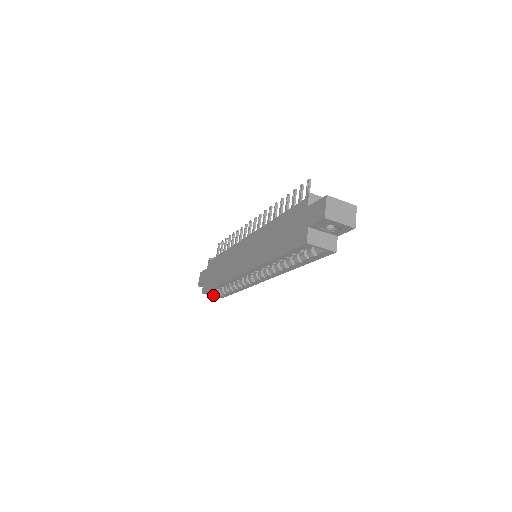
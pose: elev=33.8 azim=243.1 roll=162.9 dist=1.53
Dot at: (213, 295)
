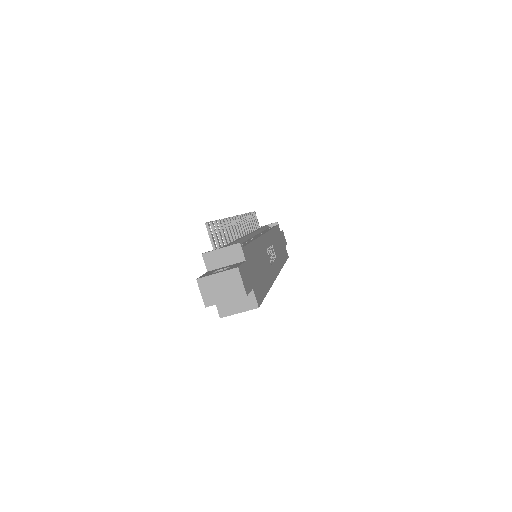
Dot at: occluded
